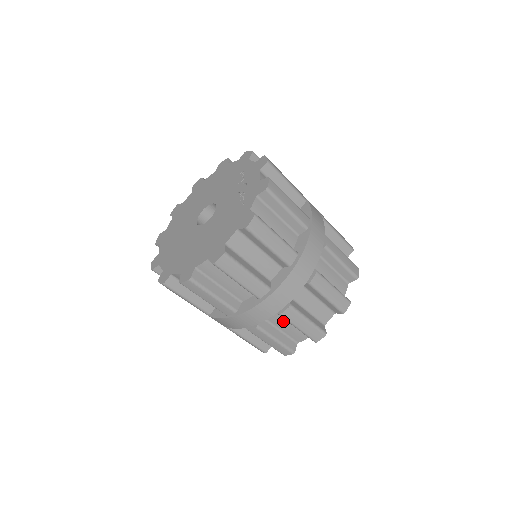
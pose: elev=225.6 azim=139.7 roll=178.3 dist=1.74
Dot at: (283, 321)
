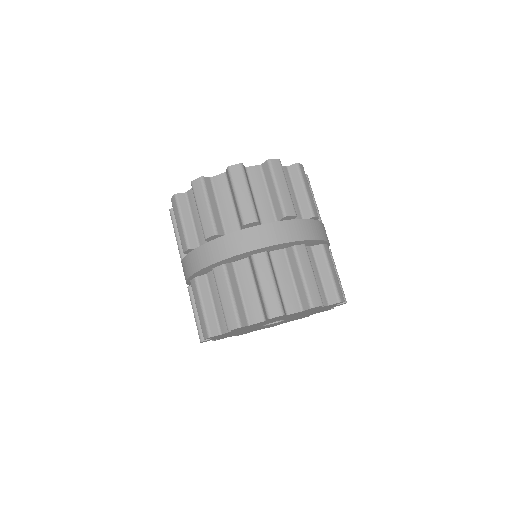
Dot at: (314, 267)
